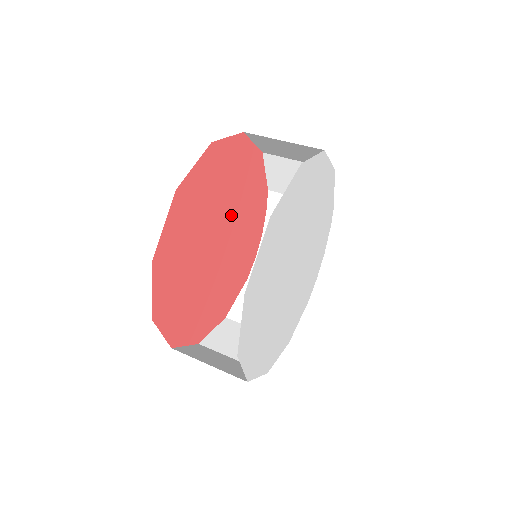
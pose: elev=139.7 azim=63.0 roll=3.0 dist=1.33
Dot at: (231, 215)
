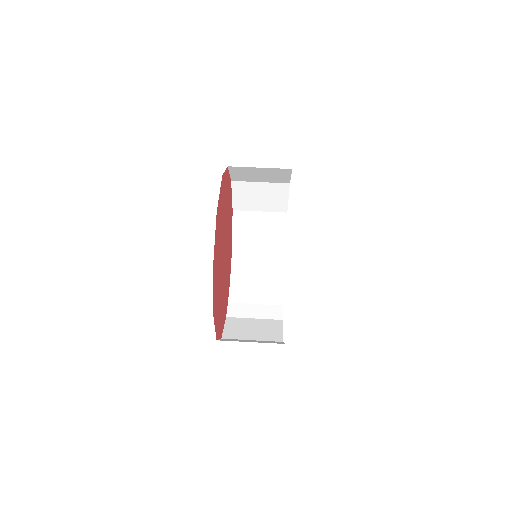
Dot at: occluded
